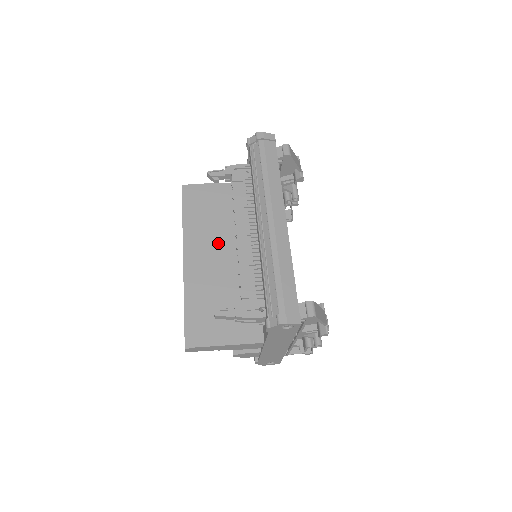
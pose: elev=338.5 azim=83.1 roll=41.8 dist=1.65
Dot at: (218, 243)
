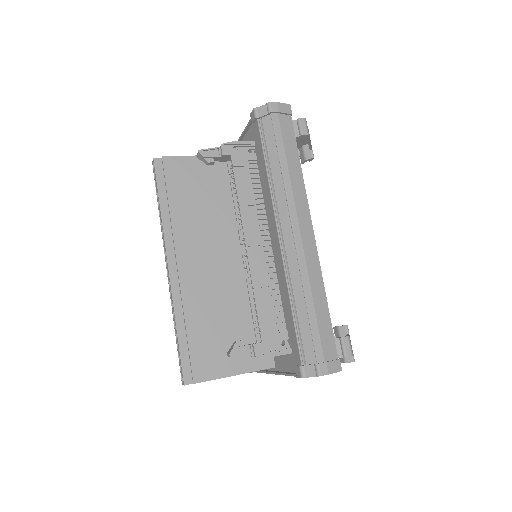
Dot at: (210, 242)
